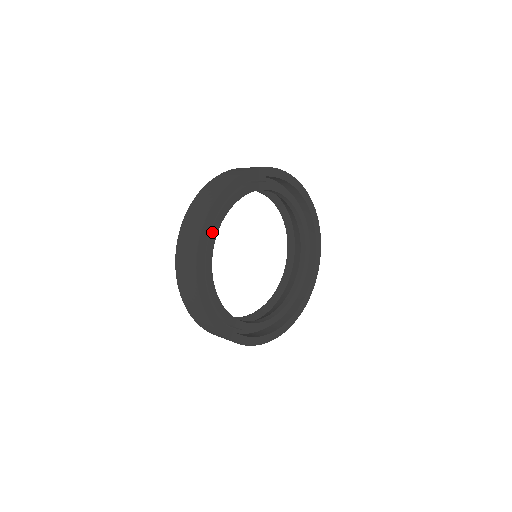
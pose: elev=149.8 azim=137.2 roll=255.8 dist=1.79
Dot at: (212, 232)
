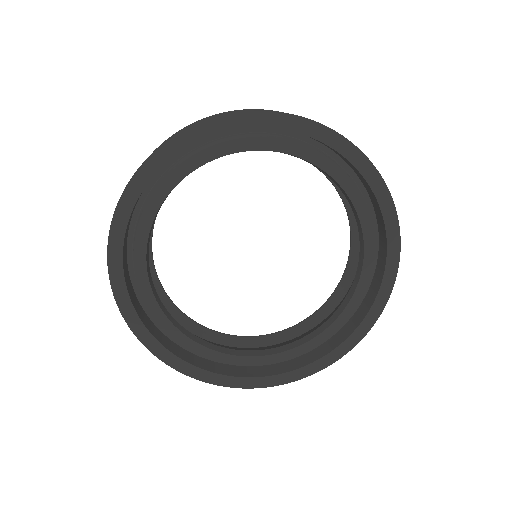
Dot at: (159, 189)
